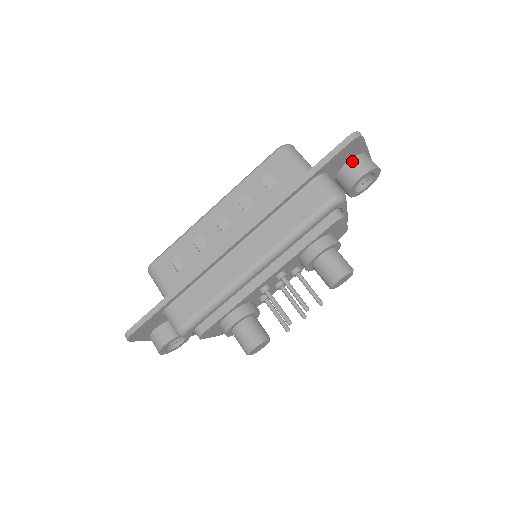
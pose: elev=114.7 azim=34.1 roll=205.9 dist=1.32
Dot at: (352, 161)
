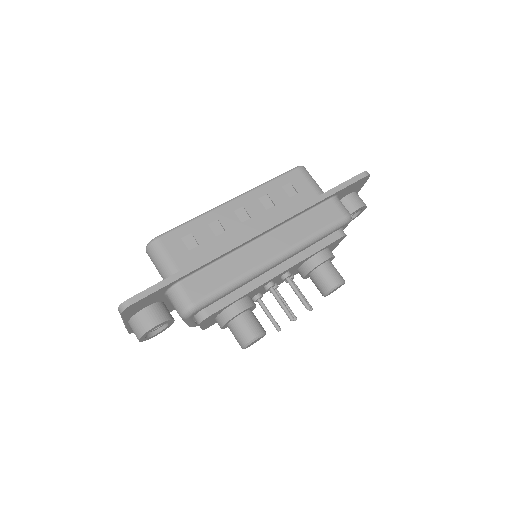
Dot at: (352, 195)
